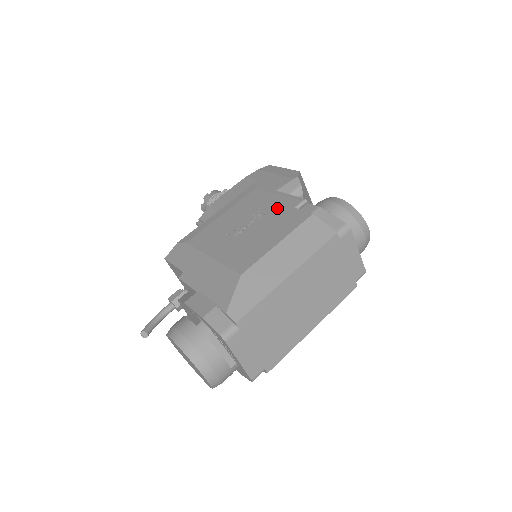
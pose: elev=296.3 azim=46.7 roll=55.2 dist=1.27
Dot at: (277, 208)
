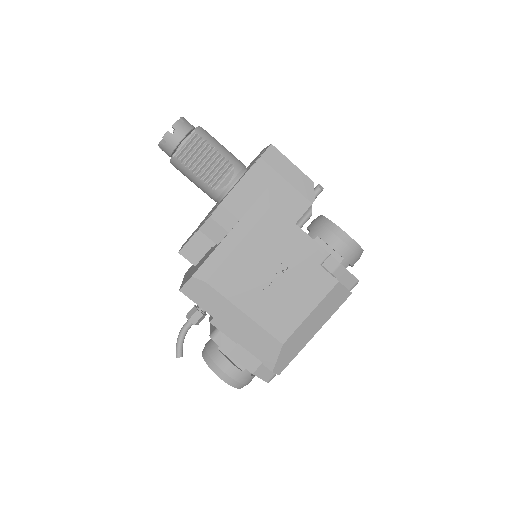
Dot at: (302, 259)
